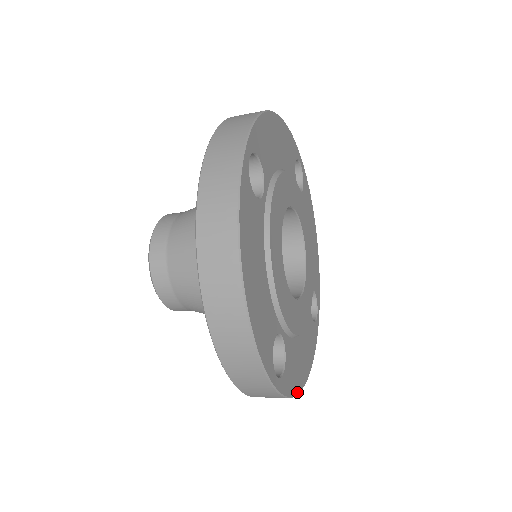
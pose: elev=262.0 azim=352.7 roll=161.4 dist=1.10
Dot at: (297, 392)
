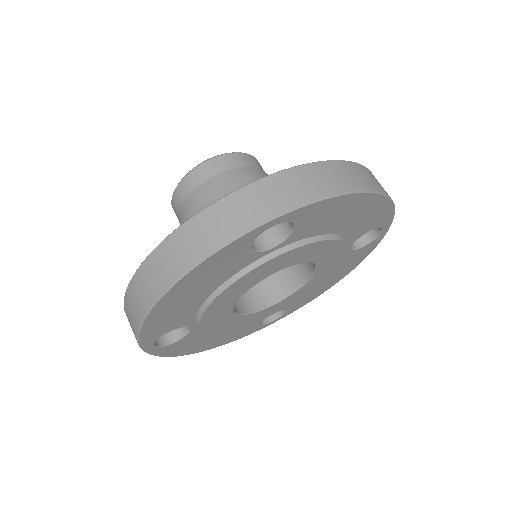
Dot at: (177, 355)
